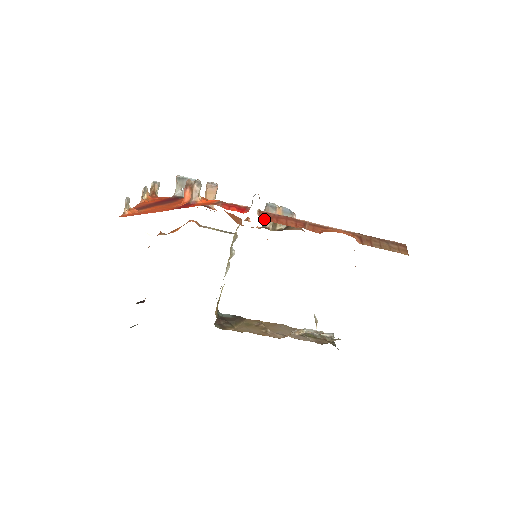
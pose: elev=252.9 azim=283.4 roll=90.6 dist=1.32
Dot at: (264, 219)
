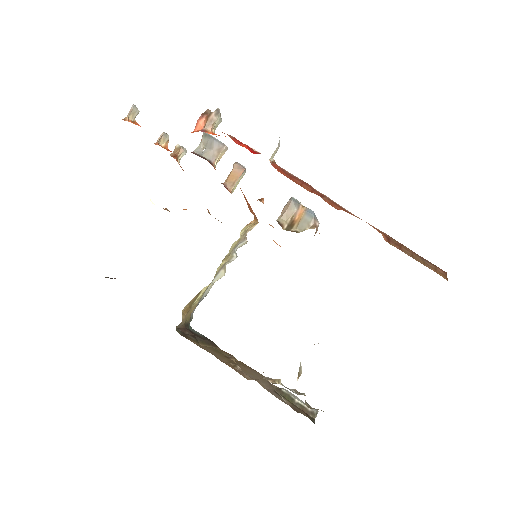
Dot at: (281, 214)
